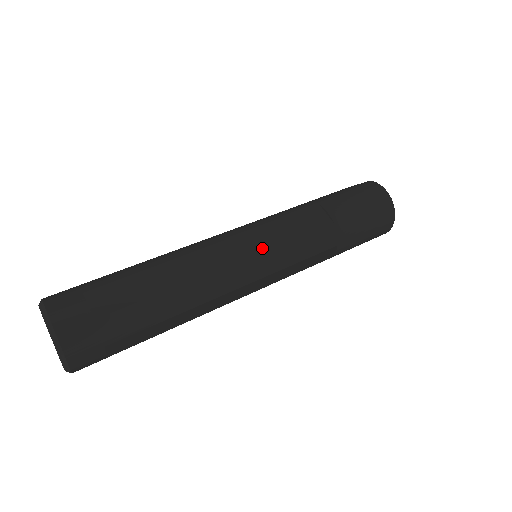
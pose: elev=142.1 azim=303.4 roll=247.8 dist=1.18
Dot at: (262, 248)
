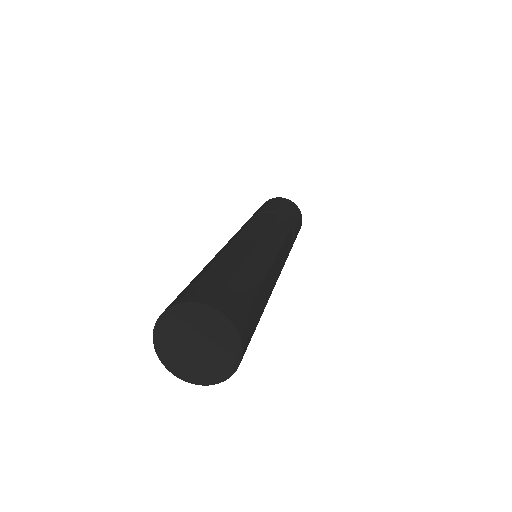
Dot at: (262, 231)
